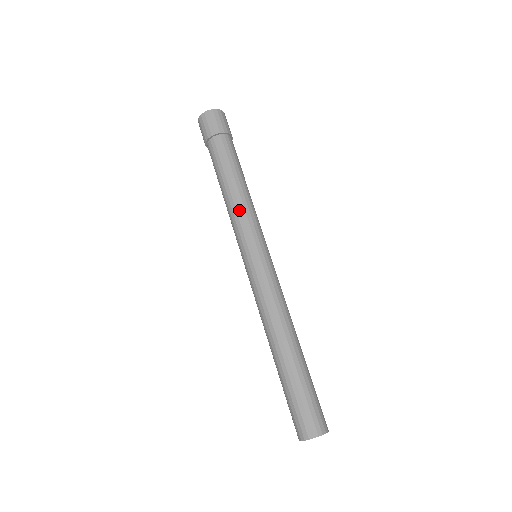
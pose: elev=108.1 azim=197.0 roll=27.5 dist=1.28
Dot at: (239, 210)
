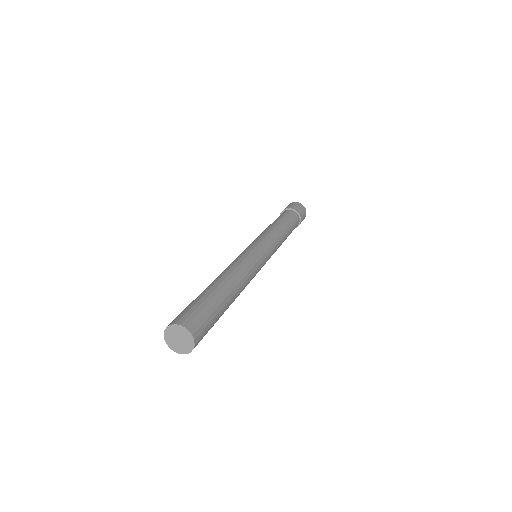
Dot at: (273, 232)
